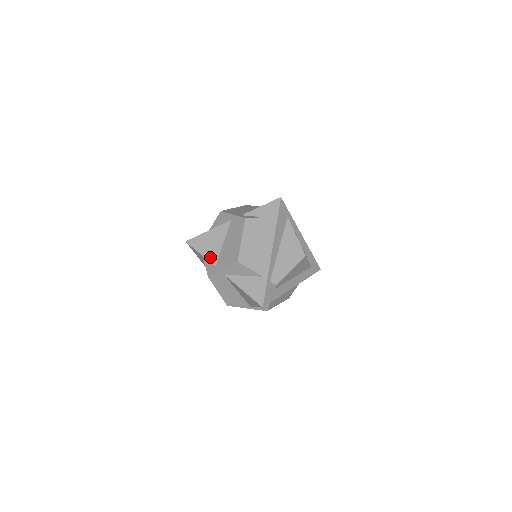
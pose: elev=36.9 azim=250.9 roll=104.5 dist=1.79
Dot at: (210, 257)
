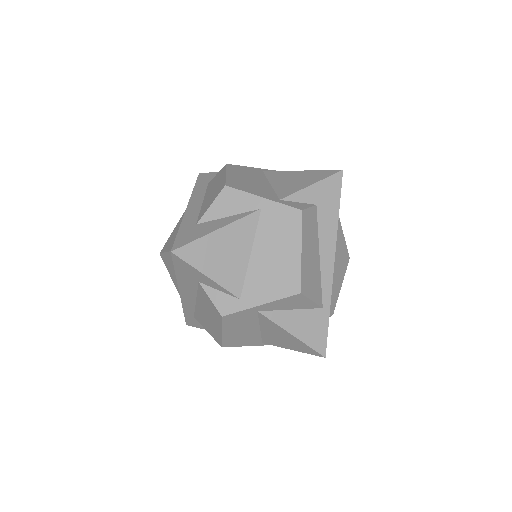
Dot at: (227, 281)
